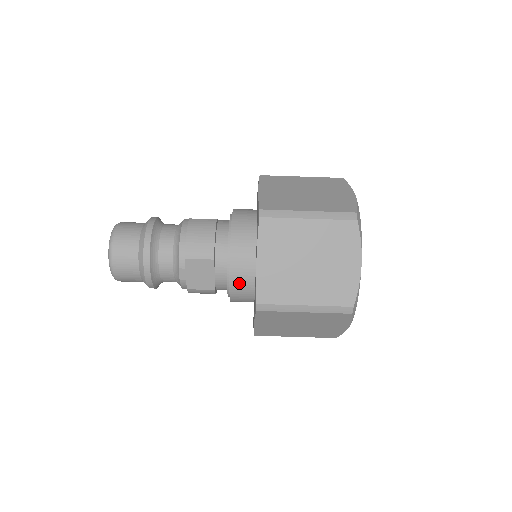
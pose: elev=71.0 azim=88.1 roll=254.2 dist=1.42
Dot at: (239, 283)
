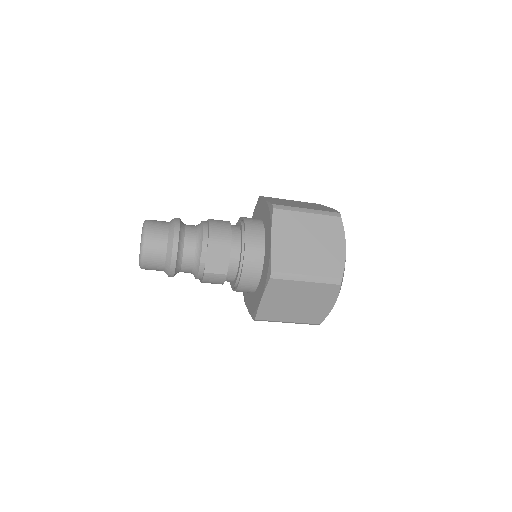
Dot at: occluded
